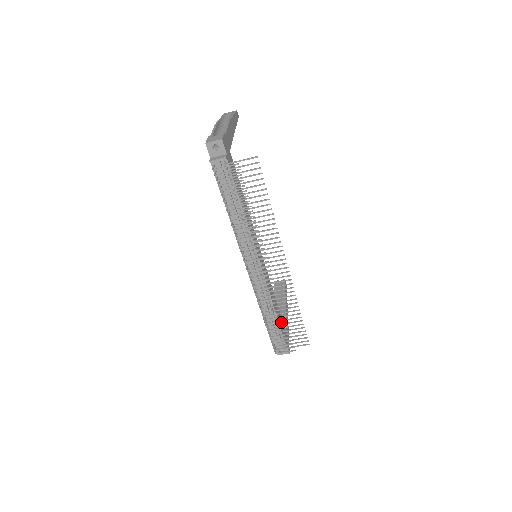
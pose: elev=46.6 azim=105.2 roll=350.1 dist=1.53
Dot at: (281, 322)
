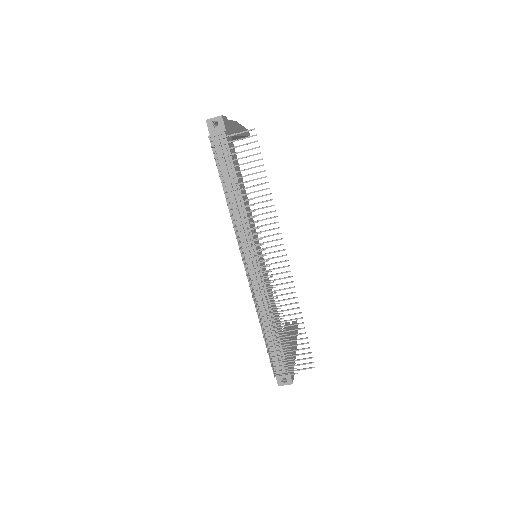
Dot at: occluded
